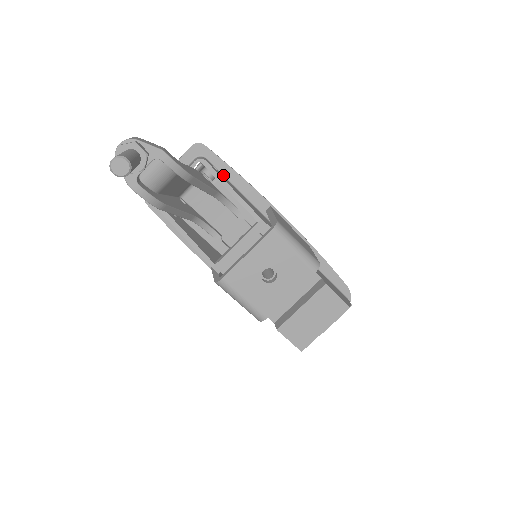
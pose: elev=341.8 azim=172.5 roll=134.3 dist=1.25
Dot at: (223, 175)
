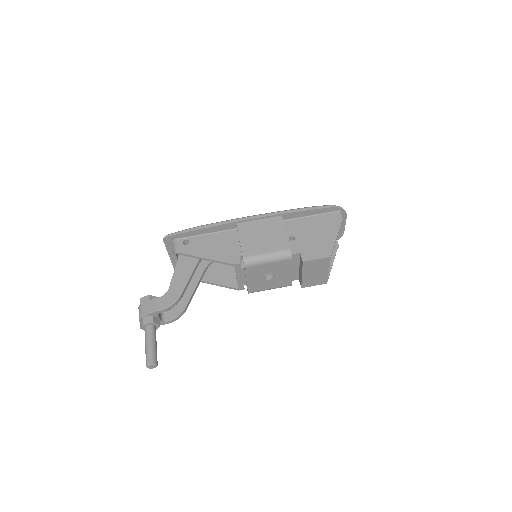
Dot at: (194, 236)
